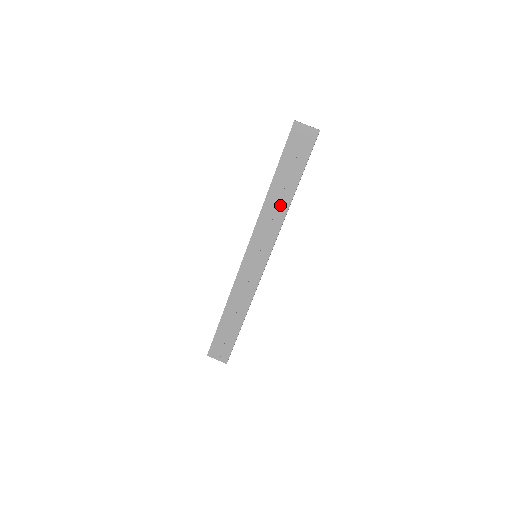
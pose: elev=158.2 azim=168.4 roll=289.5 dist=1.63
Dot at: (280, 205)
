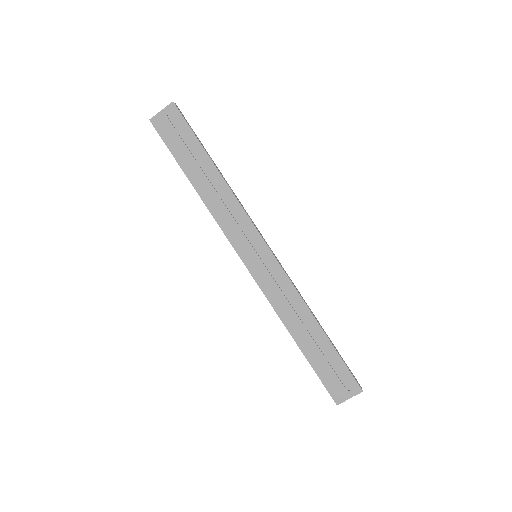
Dot at: (218, 190)
